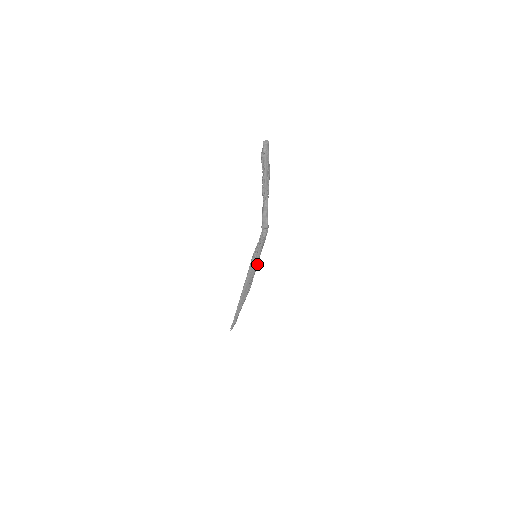
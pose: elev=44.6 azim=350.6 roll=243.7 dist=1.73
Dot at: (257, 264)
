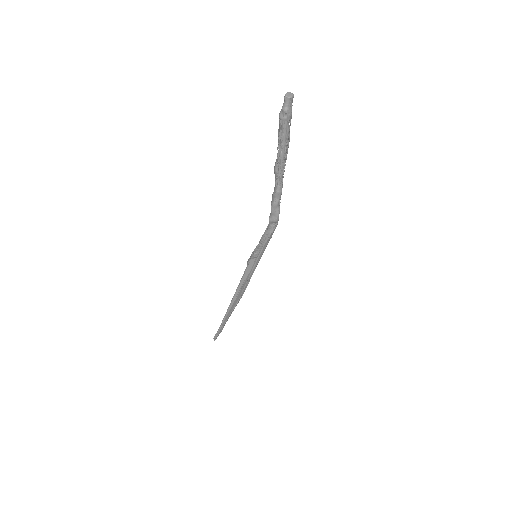
Dot at: (256, 266)
